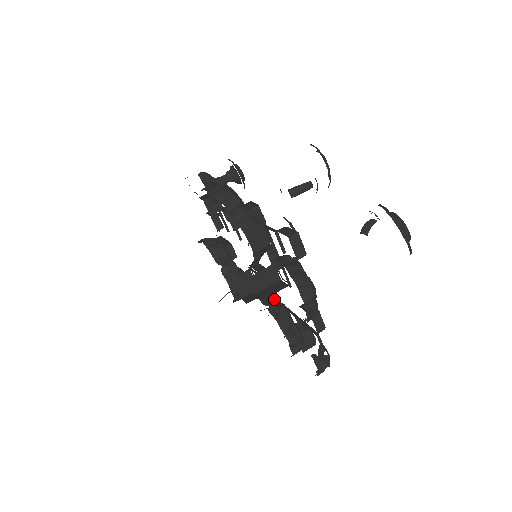
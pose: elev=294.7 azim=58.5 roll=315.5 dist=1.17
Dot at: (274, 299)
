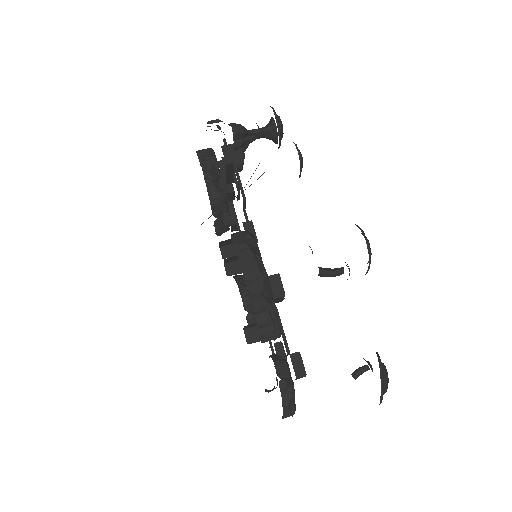
Dot at: occluded
